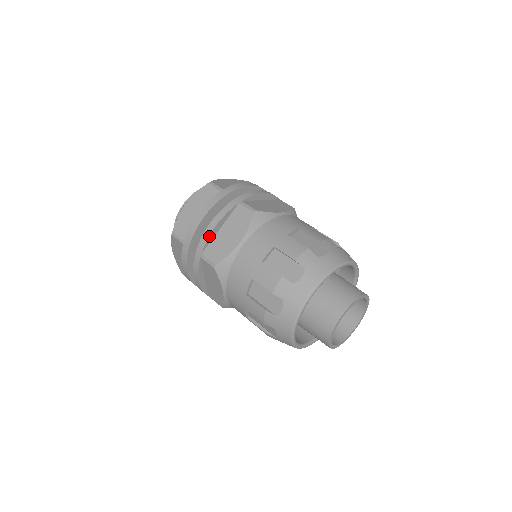
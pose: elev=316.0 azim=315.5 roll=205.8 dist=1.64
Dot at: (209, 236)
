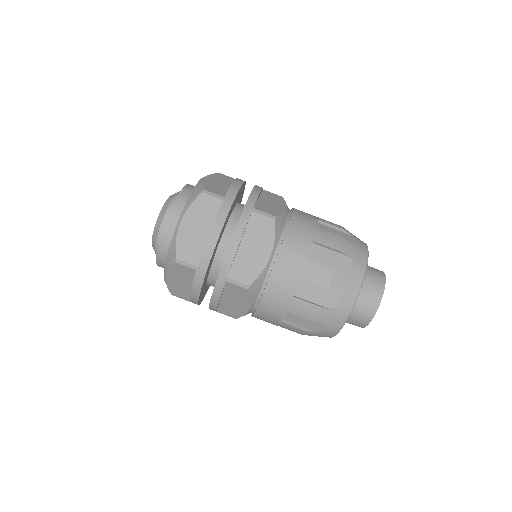
Dot at: (216, 309)
